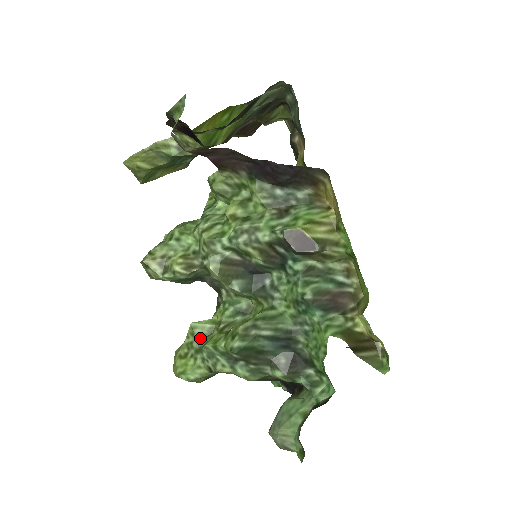
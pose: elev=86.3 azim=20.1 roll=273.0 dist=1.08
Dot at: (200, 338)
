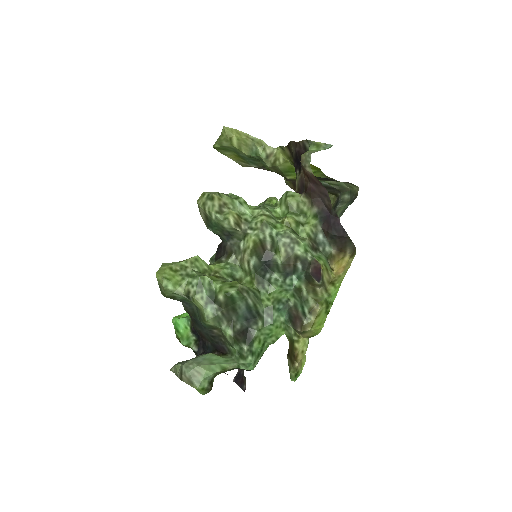
Dot at: (195, 269)
